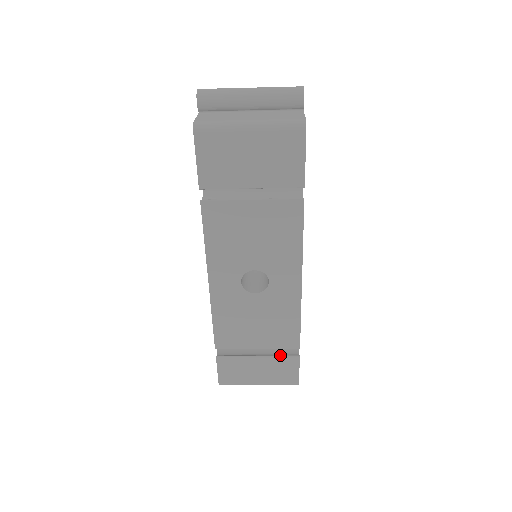
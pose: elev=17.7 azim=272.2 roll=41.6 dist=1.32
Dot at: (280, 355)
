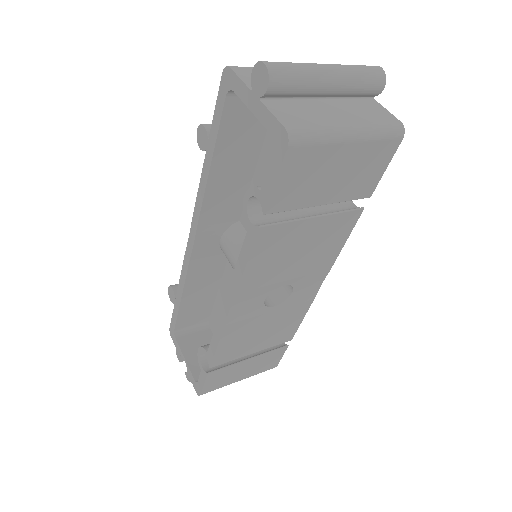
Dot at: (271, 350)
